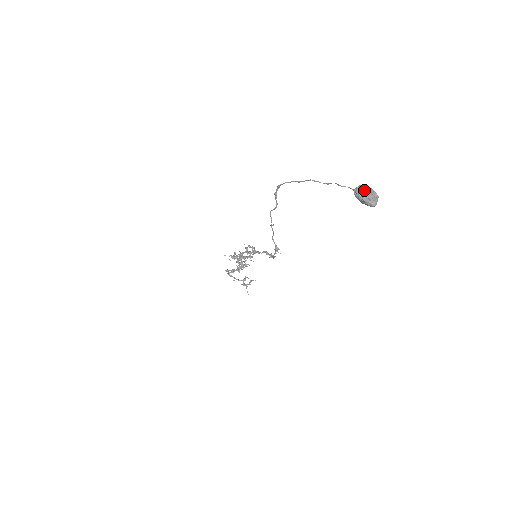
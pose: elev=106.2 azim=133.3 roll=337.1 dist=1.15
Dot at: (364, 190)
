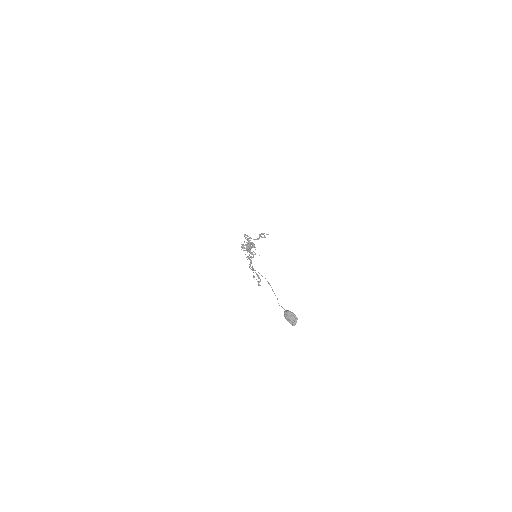
Dot at: (288, 317)
